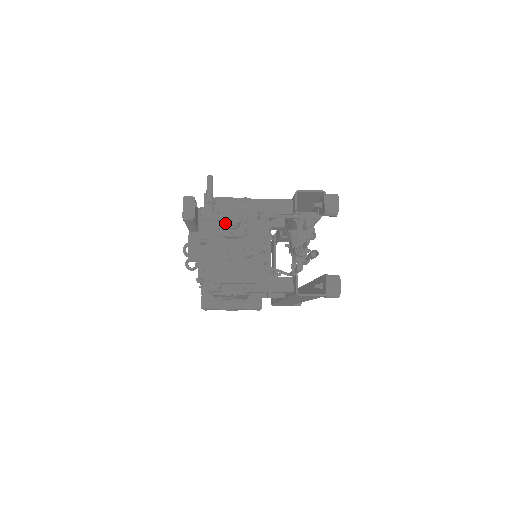
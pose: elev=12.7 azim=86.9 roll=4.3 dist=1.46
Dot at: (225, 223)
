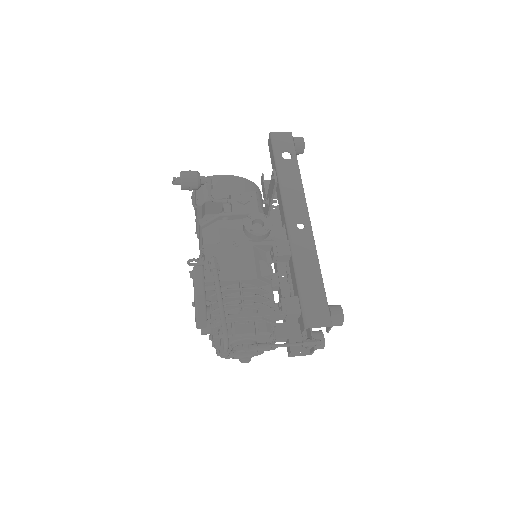
Dot at: occluded
